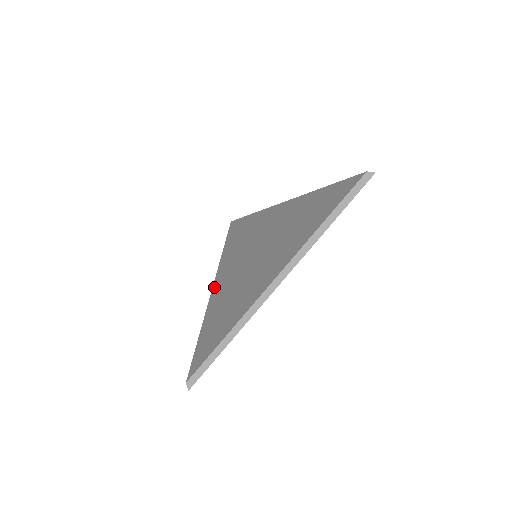
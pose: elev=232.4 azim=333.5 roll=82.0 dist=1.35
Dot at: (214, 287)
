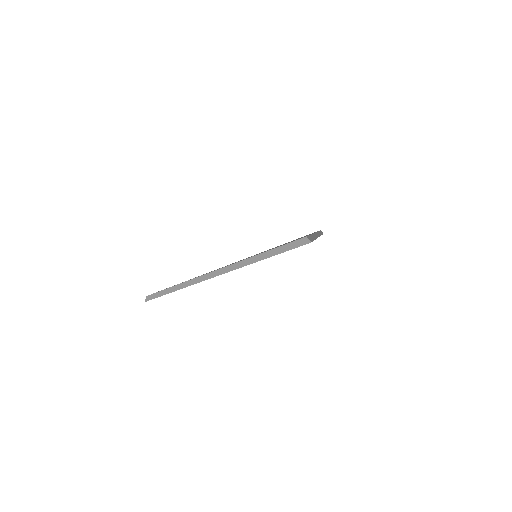
Dot at: (217, 269)
